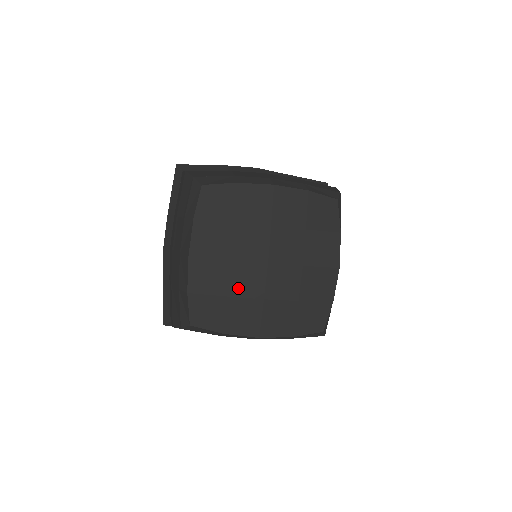
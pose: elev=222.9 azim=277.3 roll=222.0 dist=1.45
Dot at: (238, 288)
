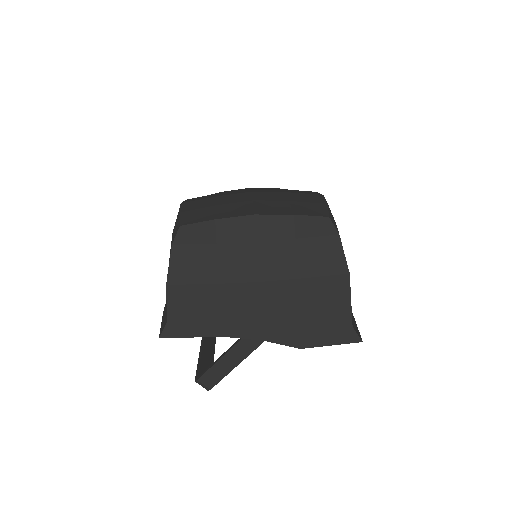
Dot at: (226, 202)
